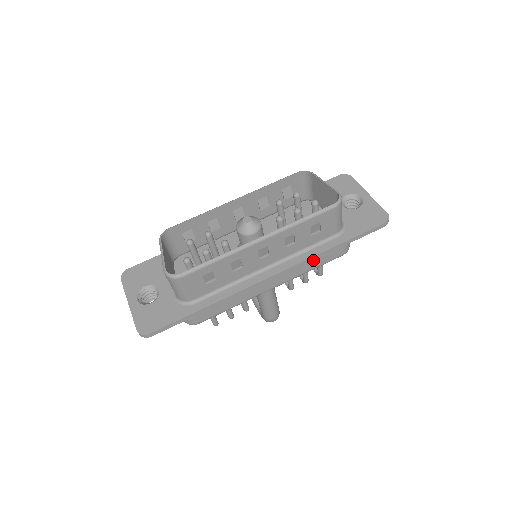
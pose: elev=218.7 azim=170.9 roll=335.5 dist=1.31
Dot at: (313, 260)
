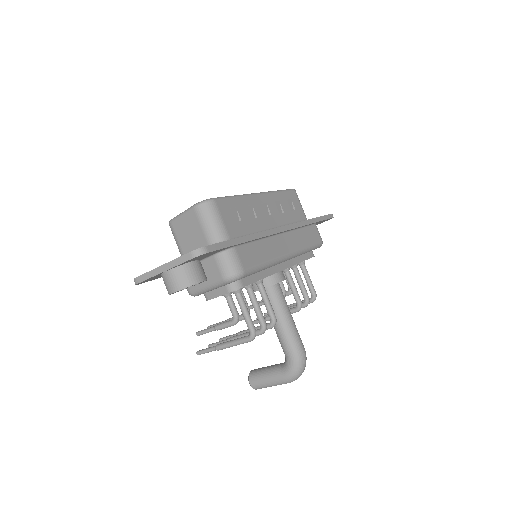
Dot at: (304, 235)
